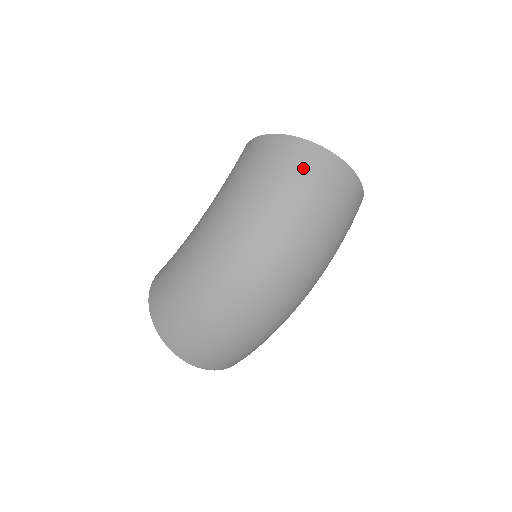
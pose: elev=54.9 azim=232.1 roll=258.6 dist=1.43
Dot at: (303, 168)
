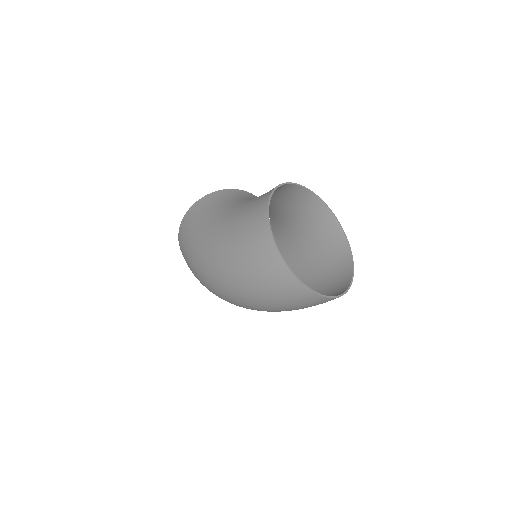
Dot at: (276, 287)
